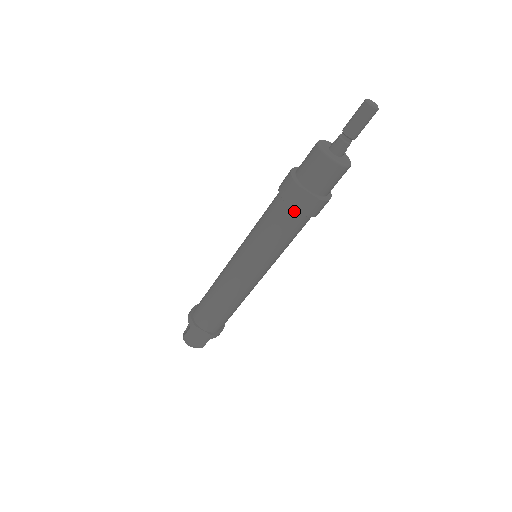
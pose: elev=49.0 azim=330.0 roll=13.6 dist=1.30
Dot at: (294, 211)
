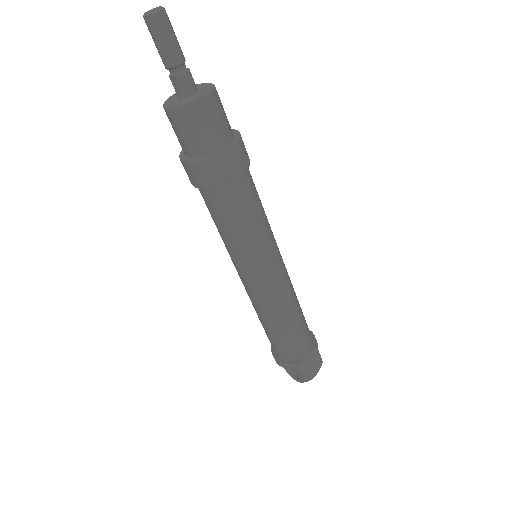
Dot at: (237, 179)
